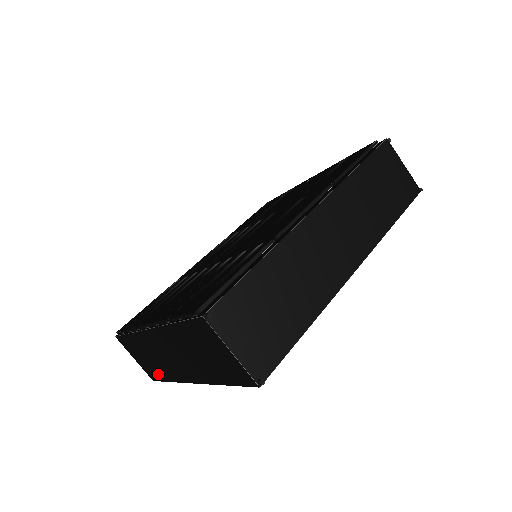
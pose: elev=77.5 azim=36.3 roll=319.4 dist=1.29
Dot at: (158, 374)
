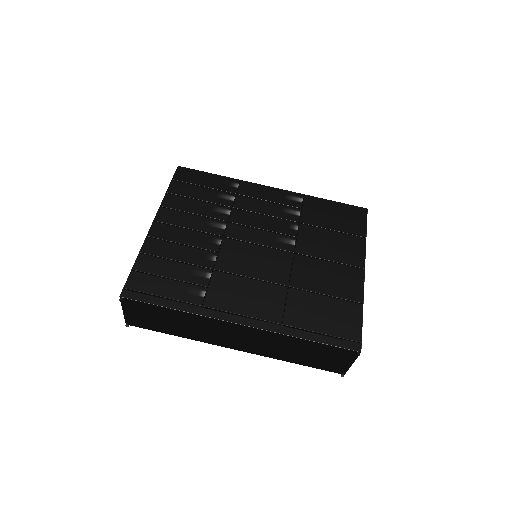
Dot at: occluded
